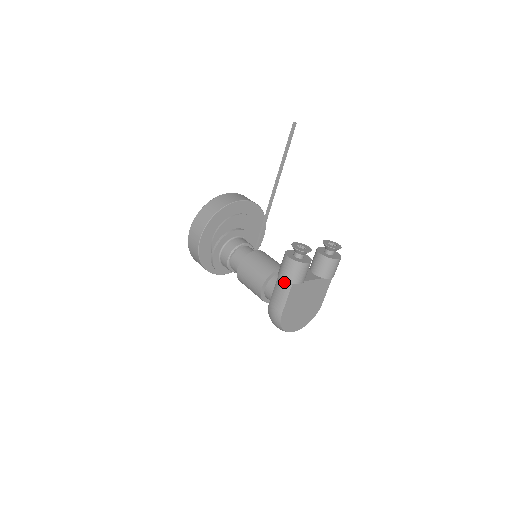
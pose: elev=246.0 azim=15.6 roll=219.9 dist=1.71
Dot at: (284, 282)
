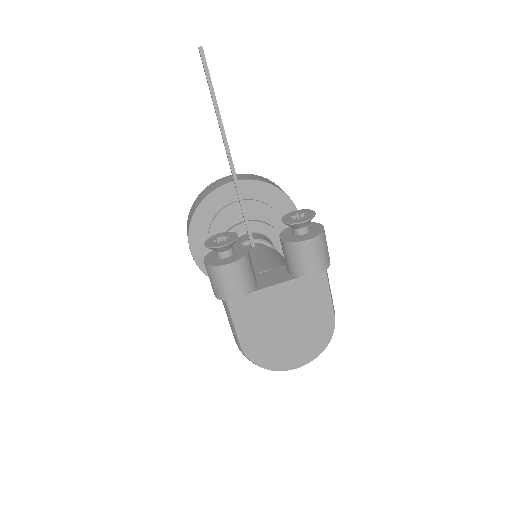
Dot at: occluded
